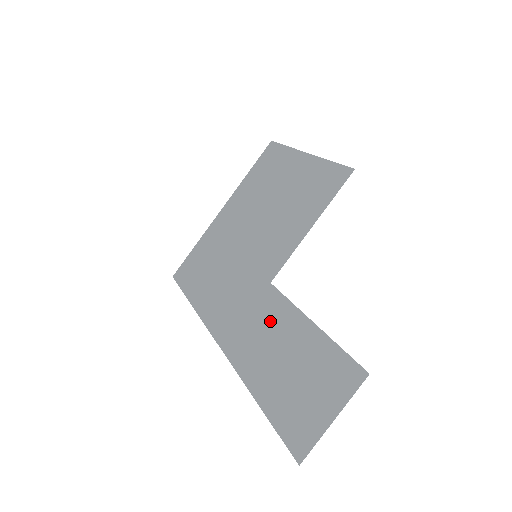
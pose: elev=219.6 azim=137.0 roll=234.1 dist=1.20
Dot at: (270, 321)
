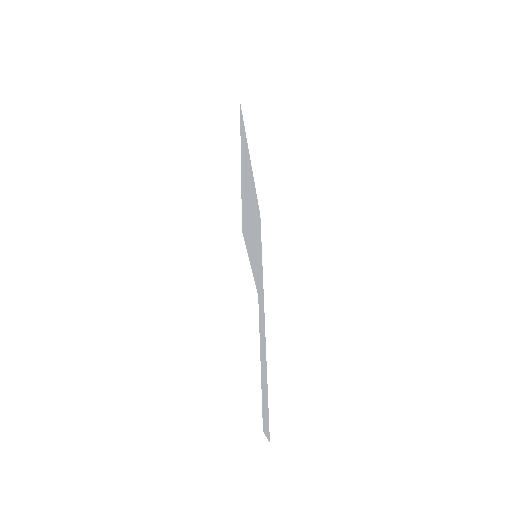
Dot at: (261, 331)
